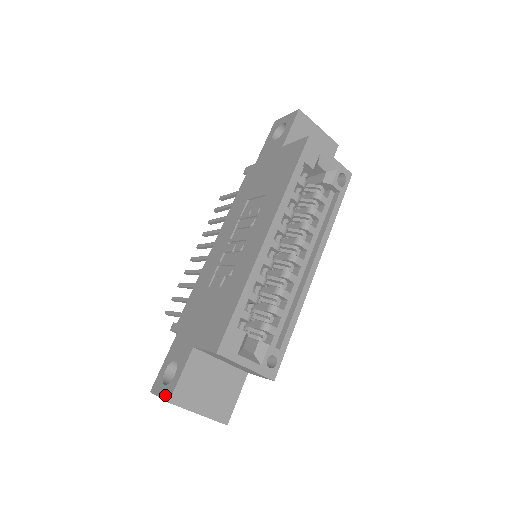
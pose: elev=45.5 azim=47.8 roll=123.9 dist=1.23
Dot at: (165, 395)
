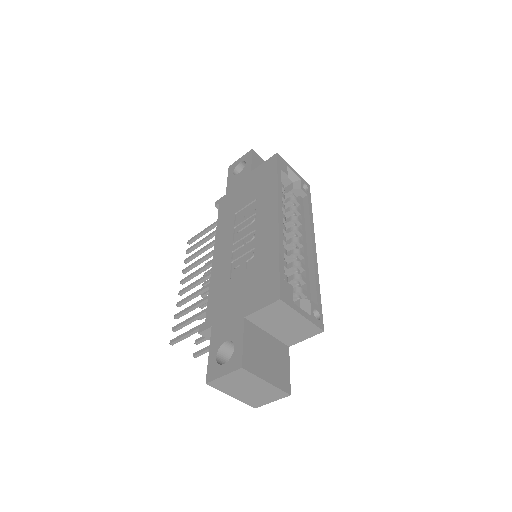
Dot at: (232, 367)
